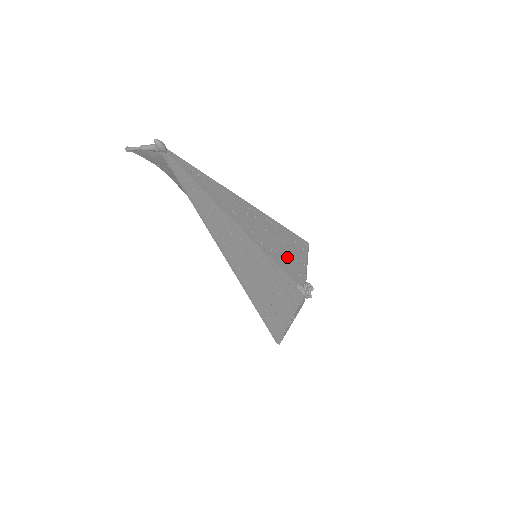
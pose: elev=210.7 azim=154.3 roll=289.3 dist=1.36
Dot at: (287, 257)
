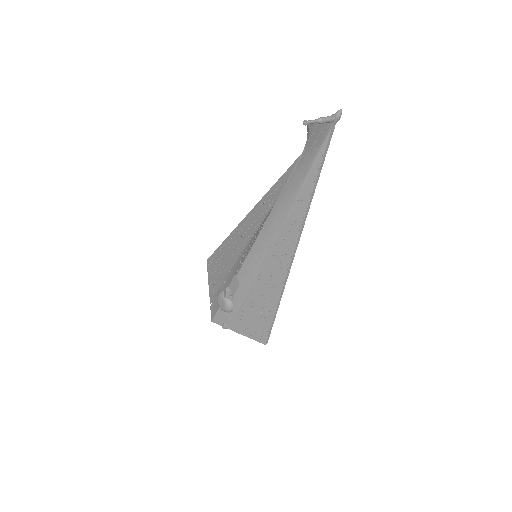
Dot at: occluded
